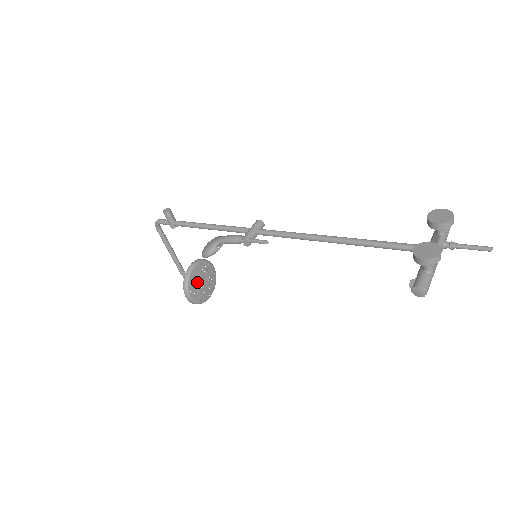
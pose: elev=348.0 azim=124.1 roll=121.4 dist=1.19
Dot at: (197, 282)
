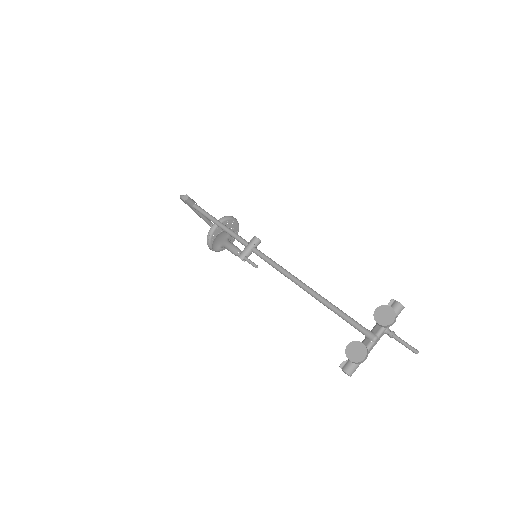
Dot at: occluded
